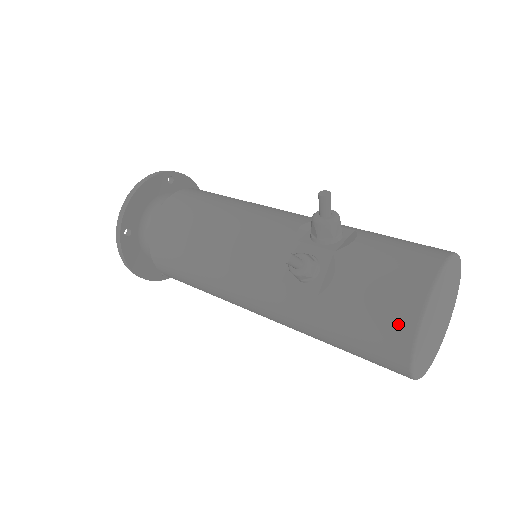
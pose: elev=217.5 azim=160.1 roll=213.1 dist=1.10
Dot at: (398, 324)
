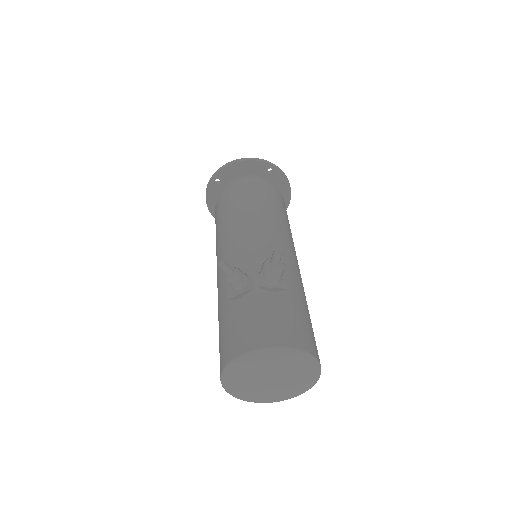
Dot at: (230, 350)
